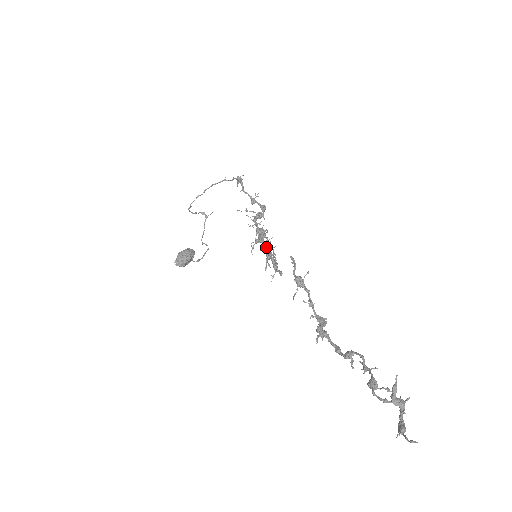
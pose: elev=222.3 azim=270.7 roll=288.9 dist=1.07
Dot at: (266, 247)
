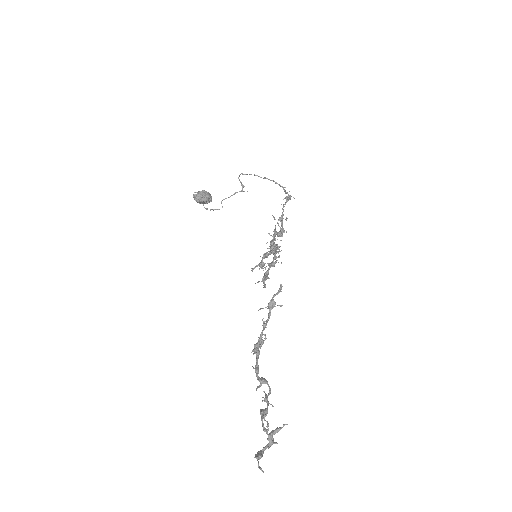
Dot at: (276, 262)
